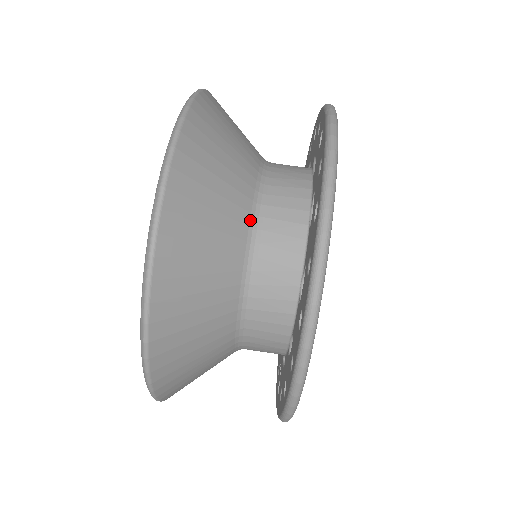
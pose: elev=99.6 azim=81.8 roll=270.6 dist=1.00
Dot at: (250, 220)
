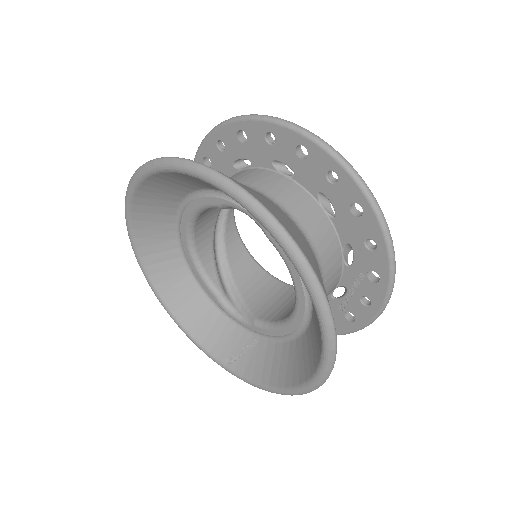
Dot at: occluded
